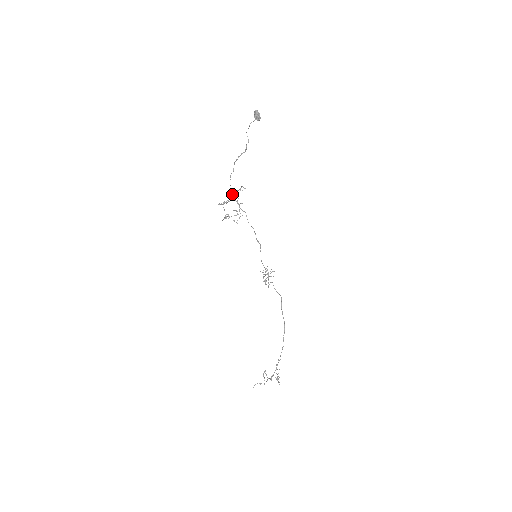
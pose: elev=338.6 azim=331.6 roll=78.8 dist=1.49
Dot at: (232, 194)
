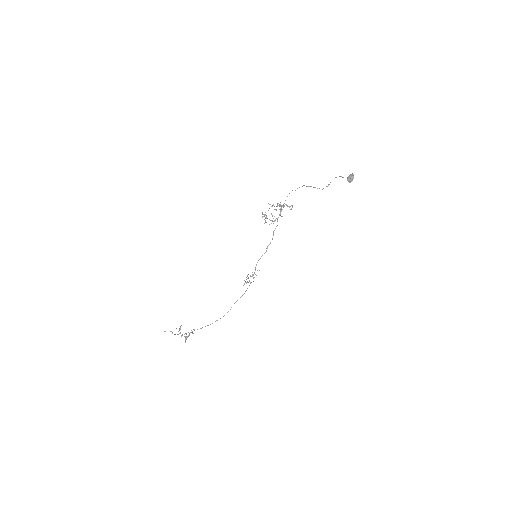
Dot at: occluded
